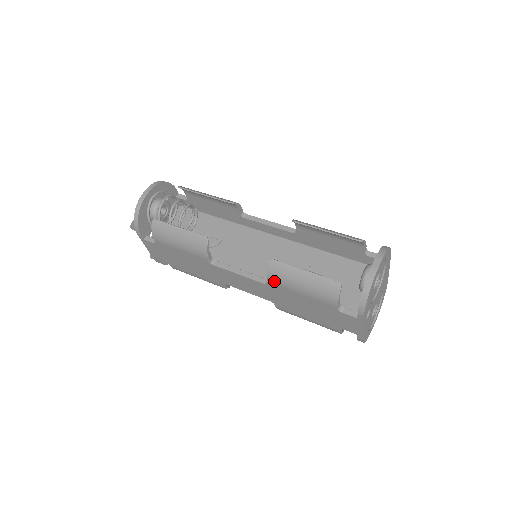
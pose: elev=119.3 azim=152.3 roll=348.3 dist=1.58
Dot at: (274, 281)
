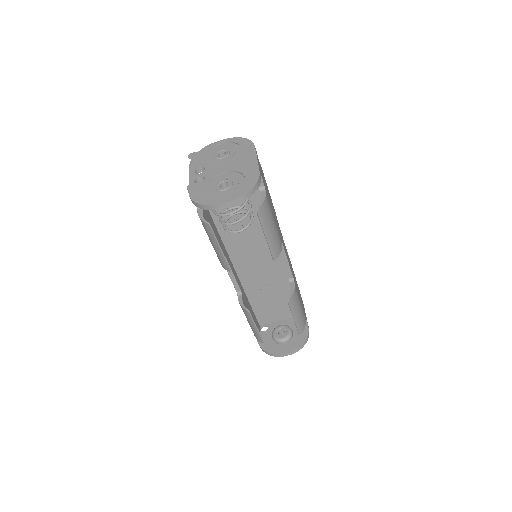
Dot at: occluded
